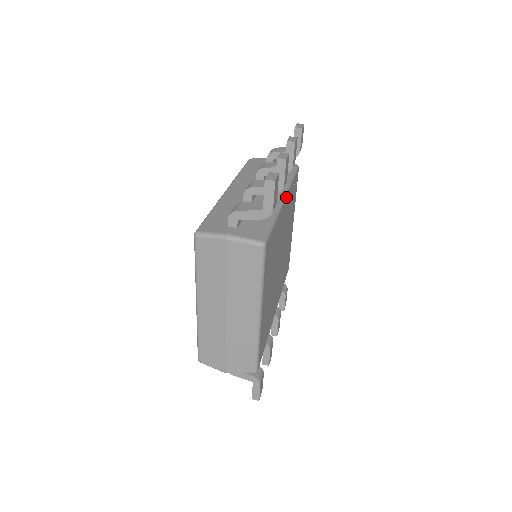
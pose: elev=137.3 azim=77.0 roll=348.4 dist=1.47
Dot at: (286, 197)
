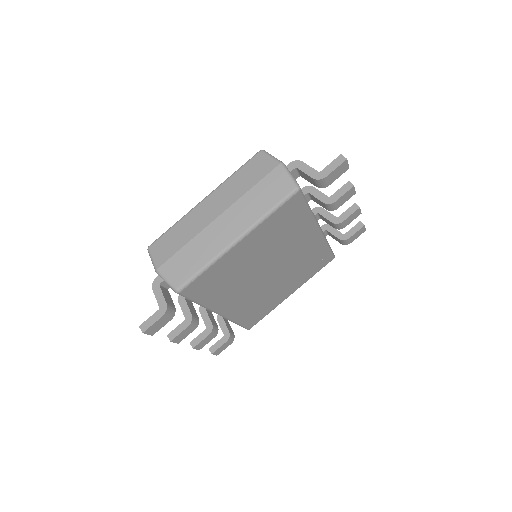
Dot at: (320, 232)
